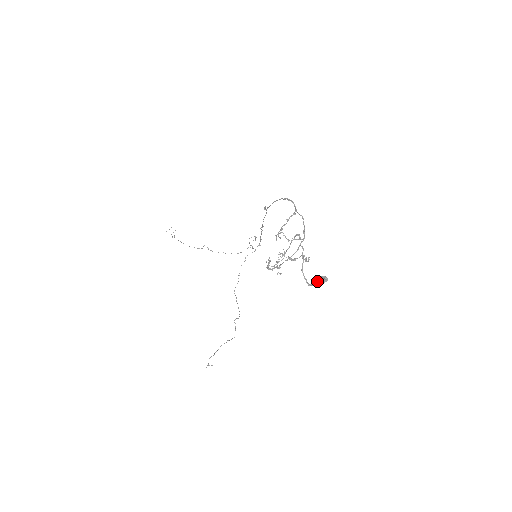
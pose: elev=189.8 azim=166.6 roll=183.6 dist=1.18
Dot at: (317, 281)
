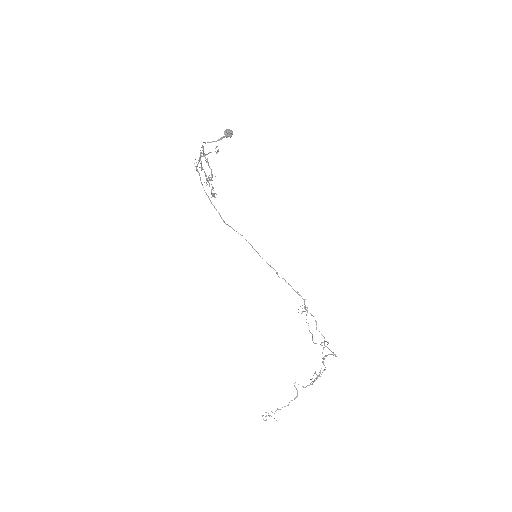
Dot at: occluded
